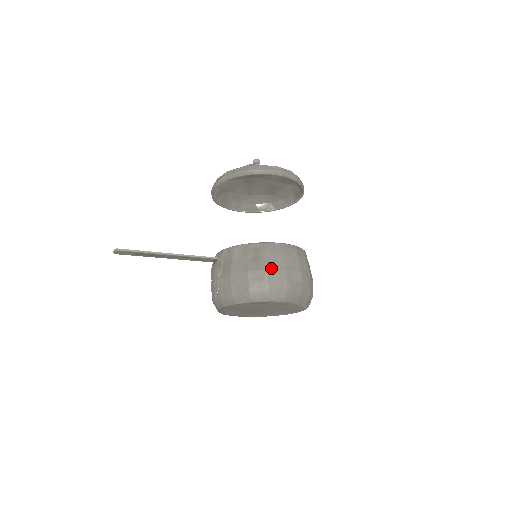
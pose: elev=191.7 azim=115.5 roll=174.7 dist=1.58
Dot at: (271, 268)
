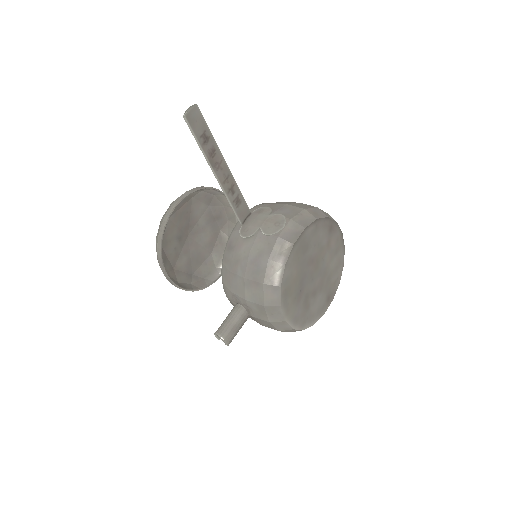
Dot at: occluded
